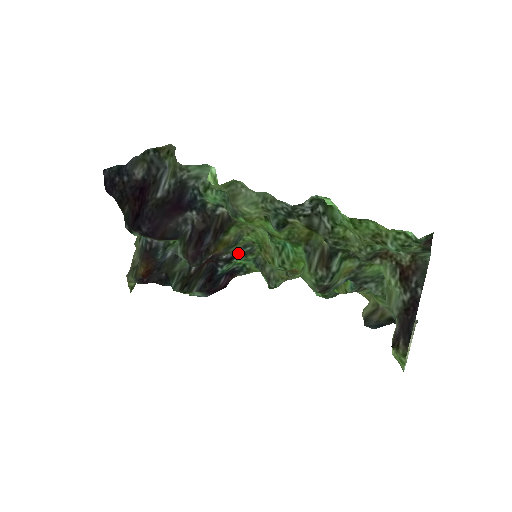
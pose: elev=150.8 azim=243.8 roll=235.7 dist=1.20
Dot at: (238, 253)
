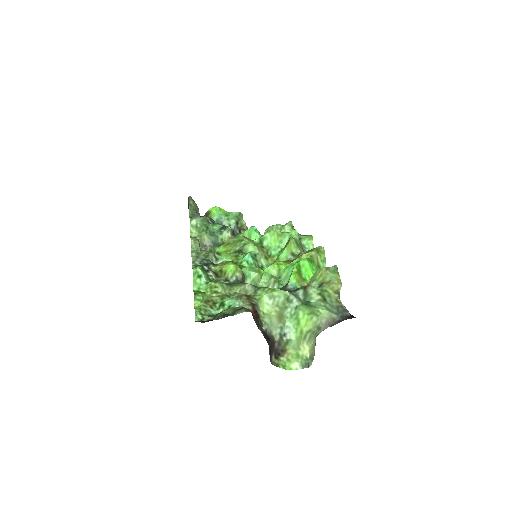
Dot at: occluded
